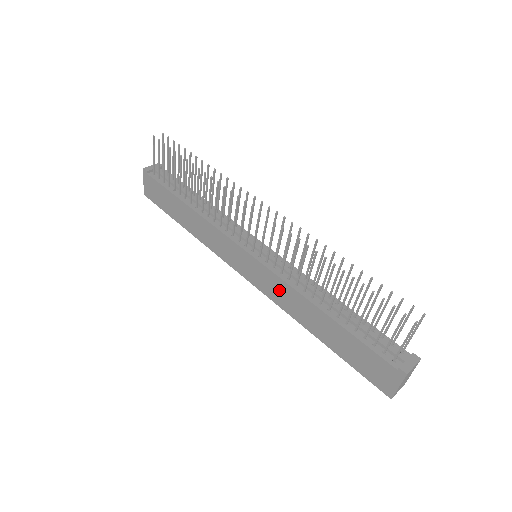
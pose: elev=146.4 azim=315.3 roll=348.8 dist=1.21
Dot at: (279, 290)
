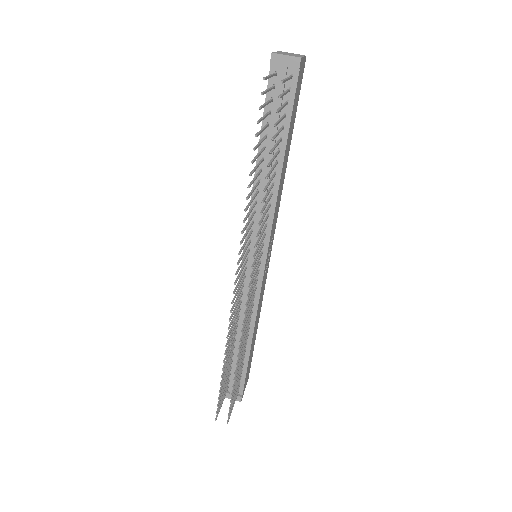
Dot at: occluded
